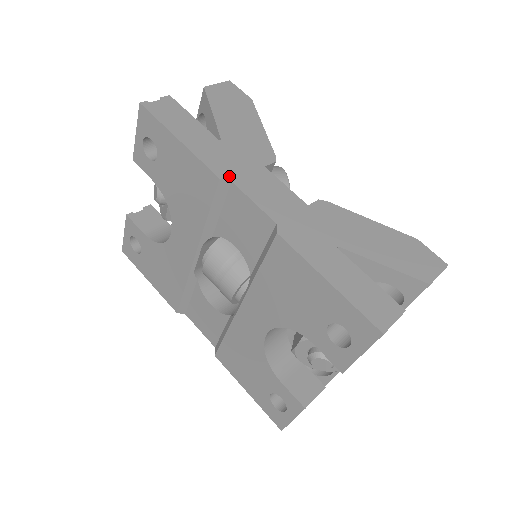
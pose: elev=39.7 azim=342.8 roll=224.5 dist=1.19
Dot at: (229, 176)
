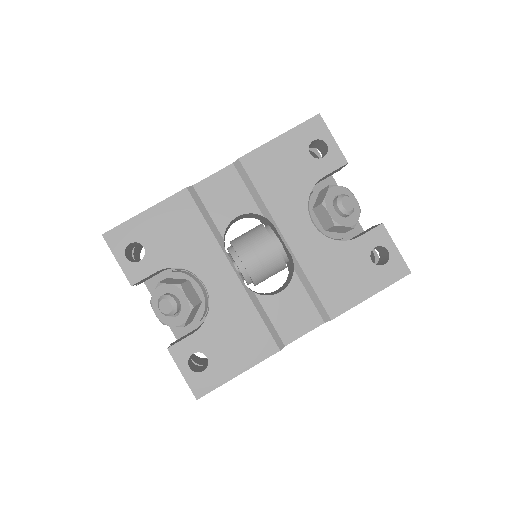
Dot at: occluded
